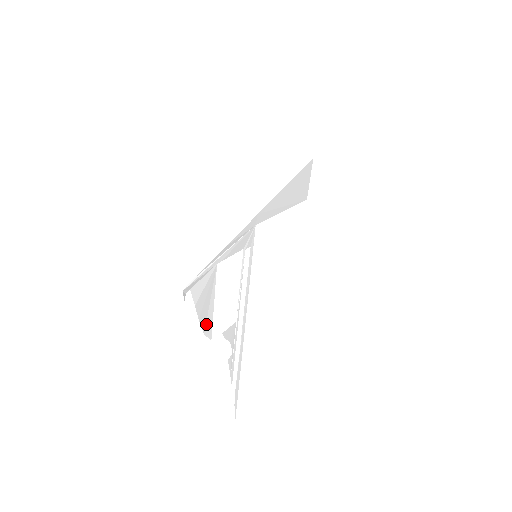
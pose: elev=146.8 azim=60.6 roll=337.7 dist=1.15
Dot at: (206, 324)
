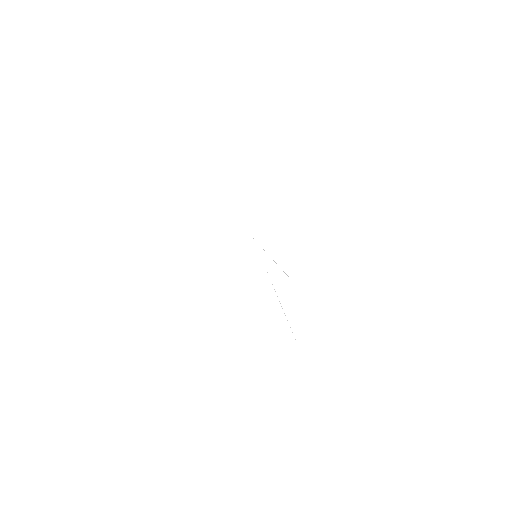
Dot at: occluded
